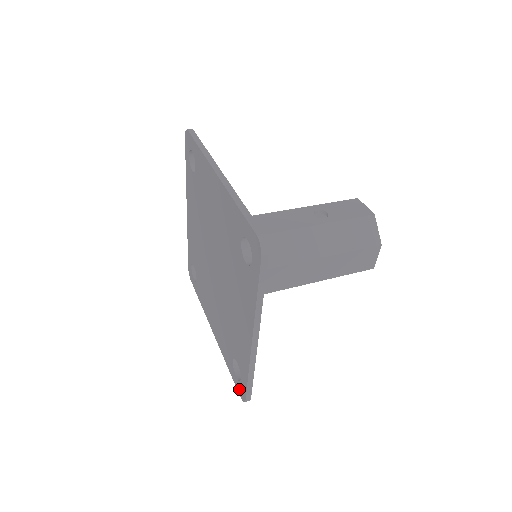
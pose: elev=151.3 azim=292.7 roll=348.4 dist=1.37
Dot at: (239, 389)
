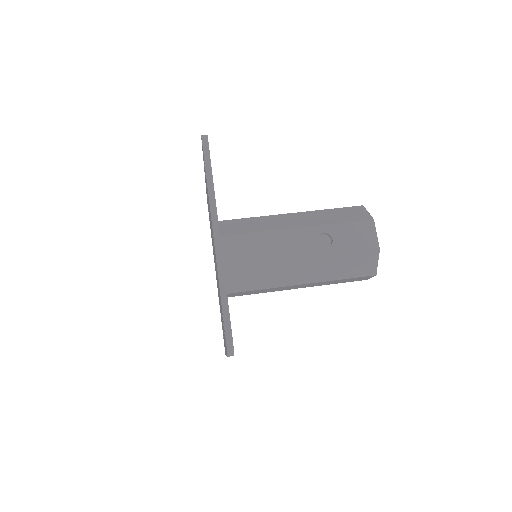
Dot at: occluded
